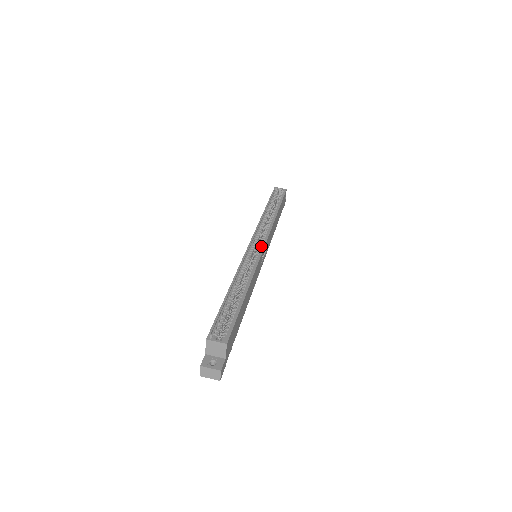
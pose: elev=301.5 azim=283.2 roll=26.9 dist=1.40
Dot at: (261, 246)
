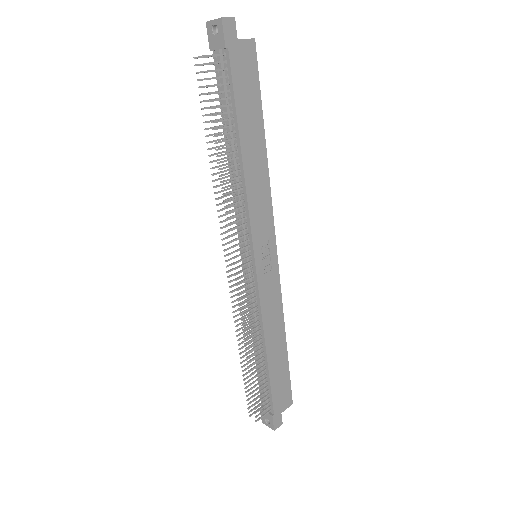
Dot at: (272, 250)
